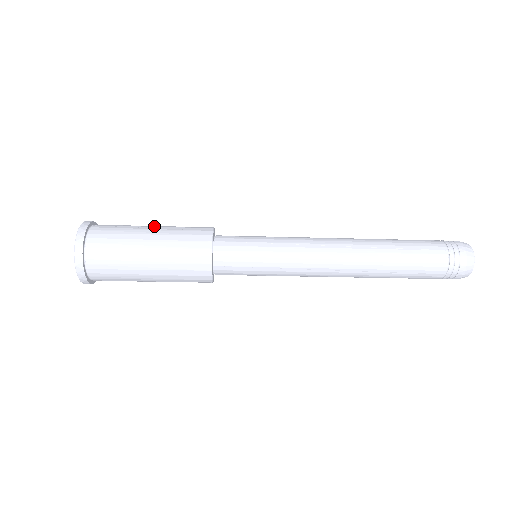
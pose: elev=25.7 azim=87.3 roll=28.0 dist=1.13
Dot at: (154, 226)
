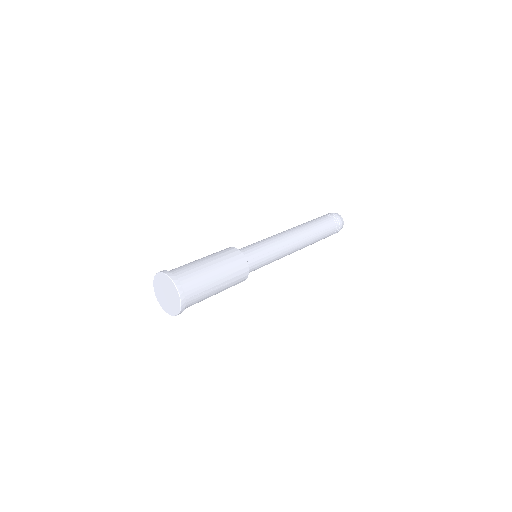
Dot at: (219, 283)
